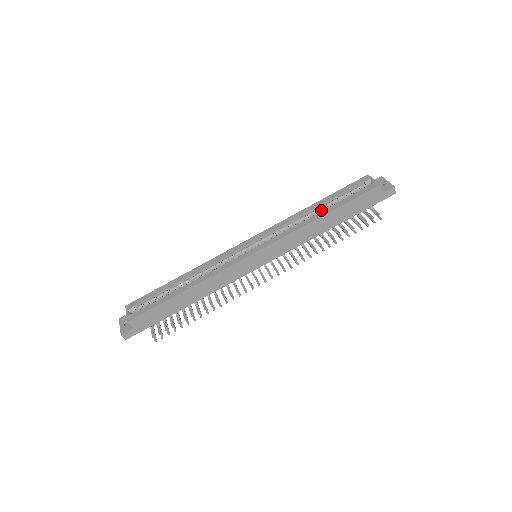
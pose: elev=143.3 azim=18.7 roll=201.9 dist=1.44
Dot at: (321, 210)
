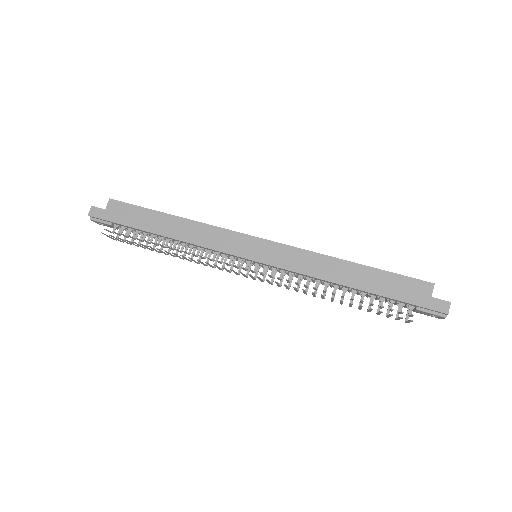
Dot at: occluded
